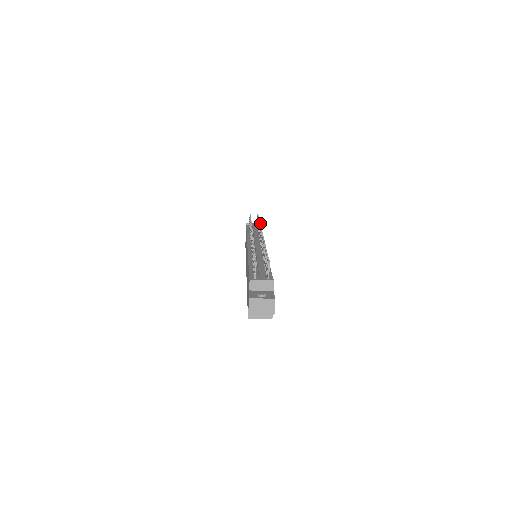
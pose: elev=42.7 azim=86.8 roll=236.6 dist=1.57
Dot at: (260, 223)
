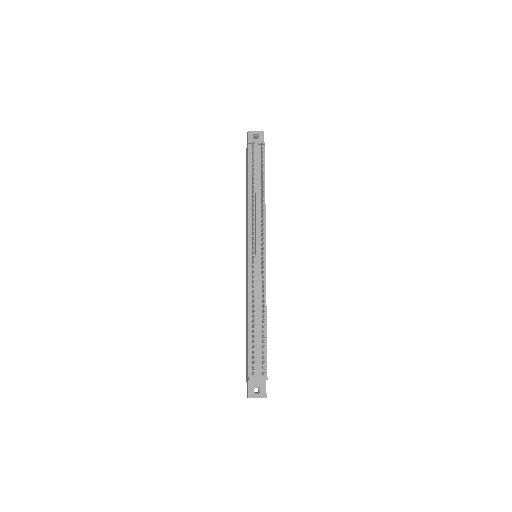
Dot at: (263, 200)
